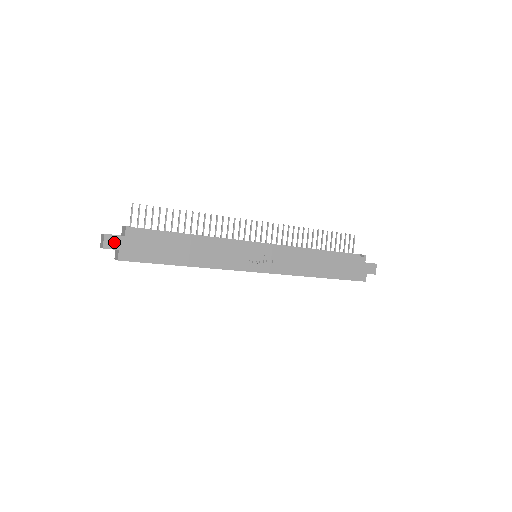
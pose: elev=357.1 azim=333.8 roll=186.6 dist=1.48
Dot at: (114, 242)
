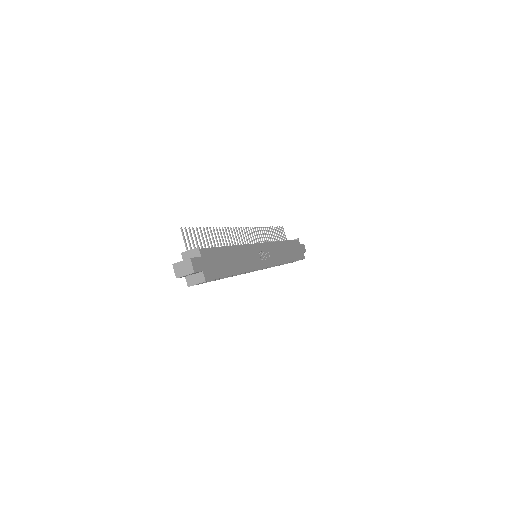
Dot at: (198, 264)
